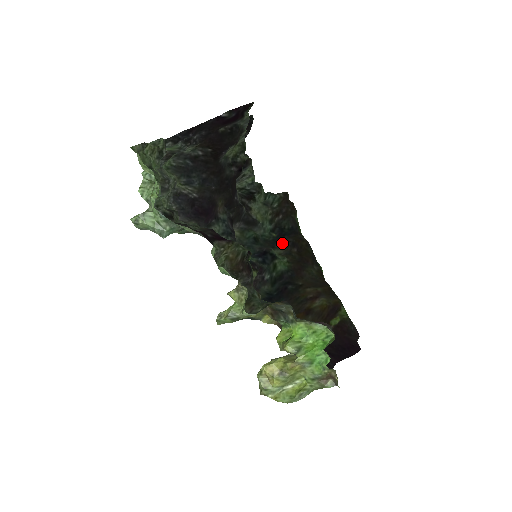
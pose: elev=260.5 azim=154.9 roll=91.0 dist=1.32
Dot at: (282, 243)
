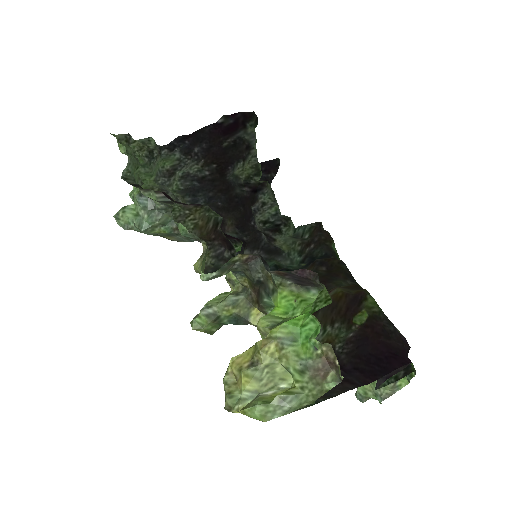
Dot at: (308, 266)
